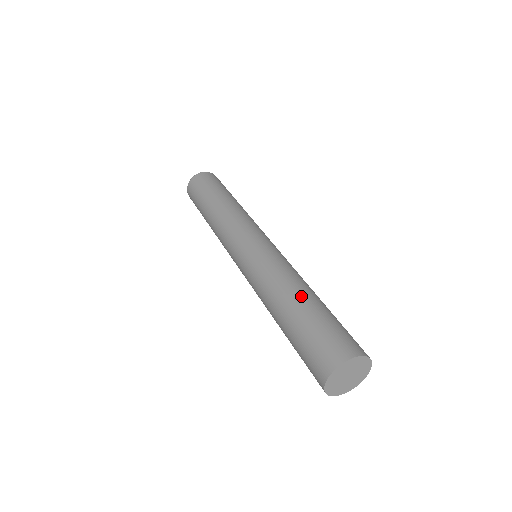
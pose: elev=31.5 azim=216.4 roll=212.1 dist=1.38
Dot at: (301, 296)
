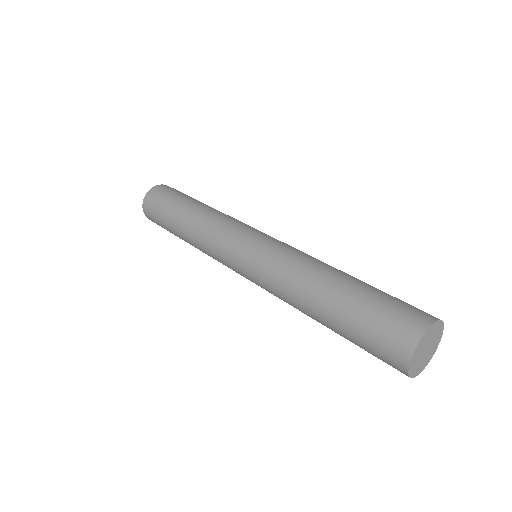
Dot at: (345, 275)
